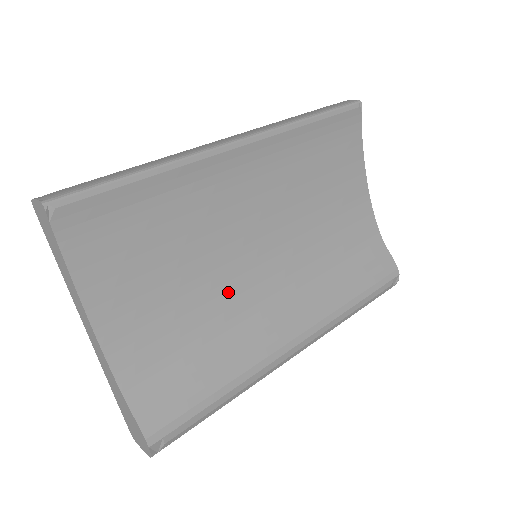
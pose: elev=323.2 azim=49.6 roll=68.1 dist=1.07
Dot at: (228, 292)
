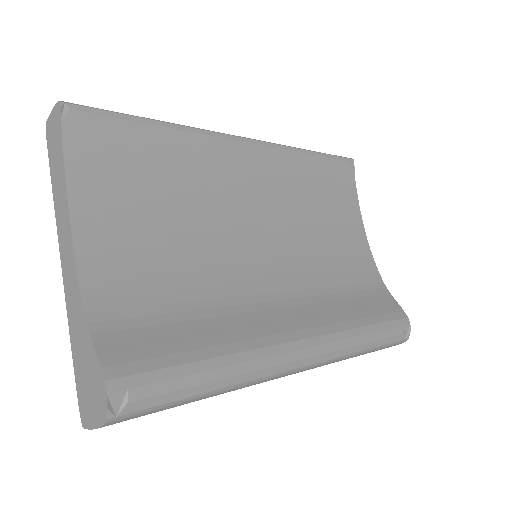
Dot at: (225, 270)
